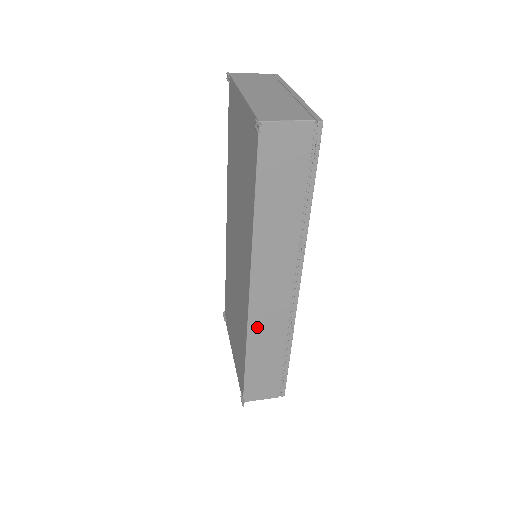
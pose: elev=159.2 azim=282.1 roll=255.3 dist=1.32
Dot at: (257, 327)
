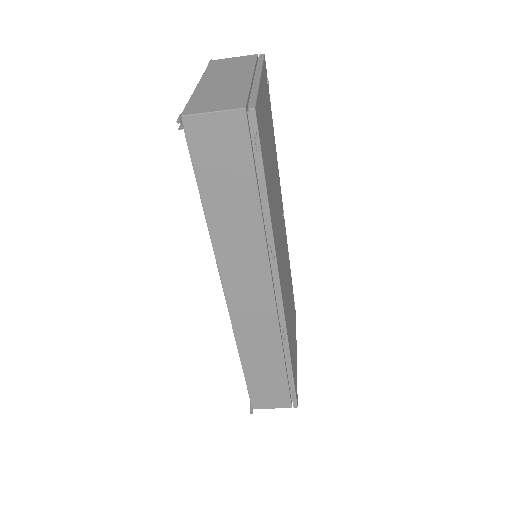
Dot at: (245, 334)
